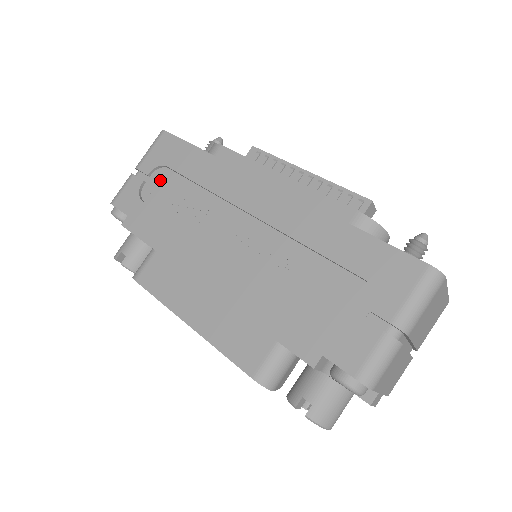
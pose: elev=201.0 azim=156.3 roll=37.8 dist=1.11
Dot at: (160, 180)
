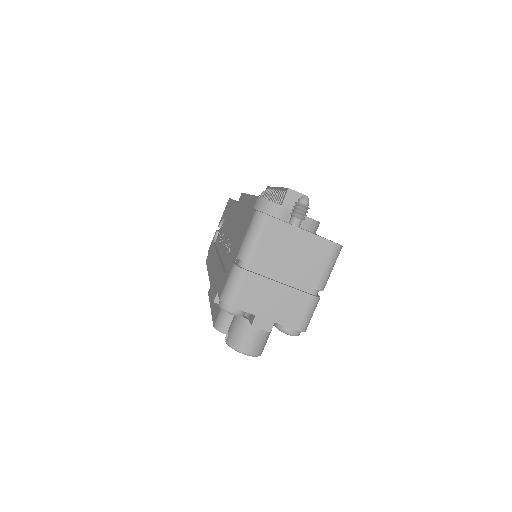
Dot at: occluded
